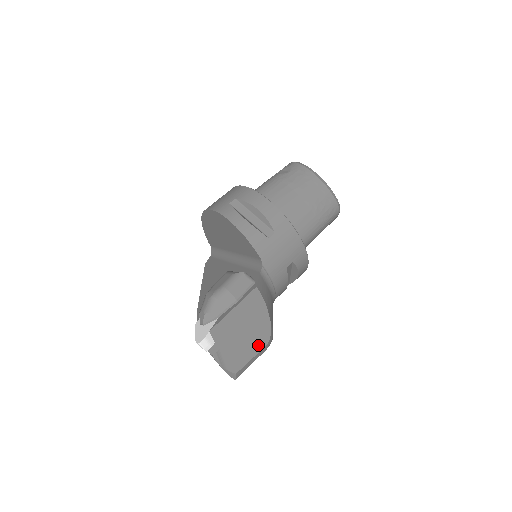
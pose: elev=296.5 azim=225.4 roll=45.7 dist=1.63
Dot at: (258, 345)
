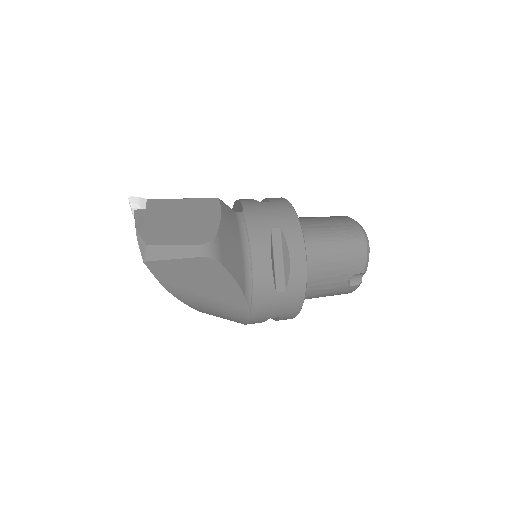
Dot at: (191, 239)
